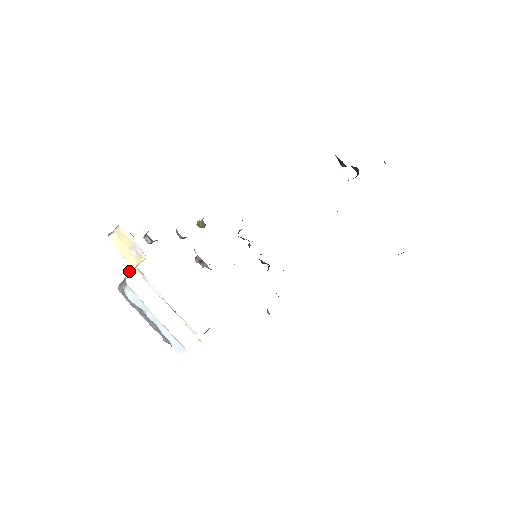
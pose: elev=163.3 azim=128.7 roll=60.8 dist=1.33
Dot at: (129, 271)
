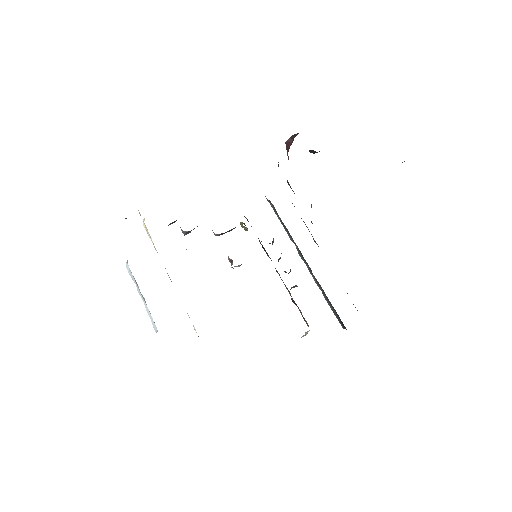
Dot at: occluded
